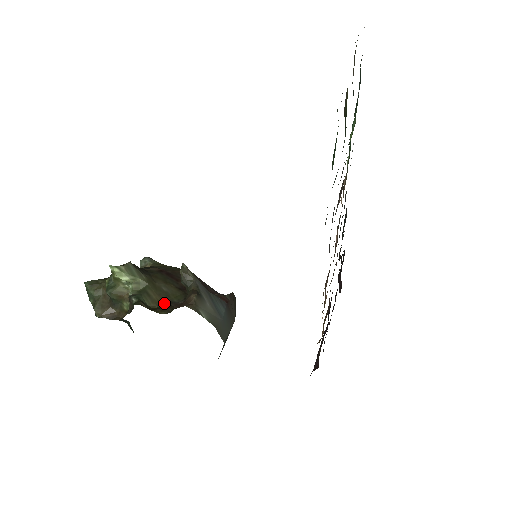
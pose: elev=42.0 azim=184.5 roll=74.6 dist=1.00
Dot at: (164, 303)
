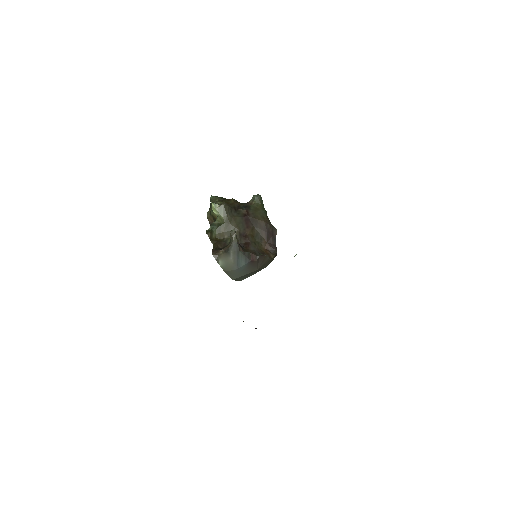
Dot at: (223, 239)
